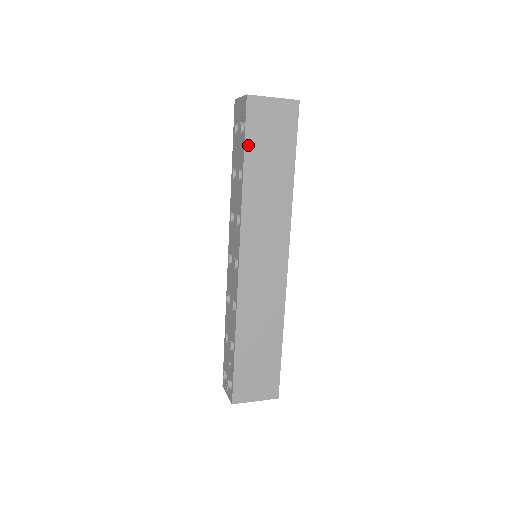
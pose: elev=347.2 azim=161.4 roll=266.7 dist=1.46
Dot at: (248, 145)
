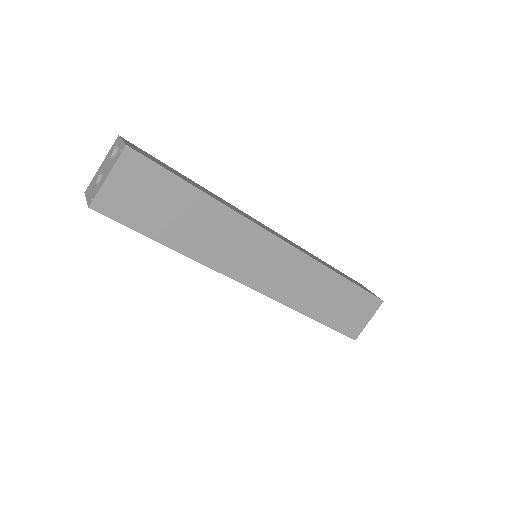
Dot at: (145, 231)
